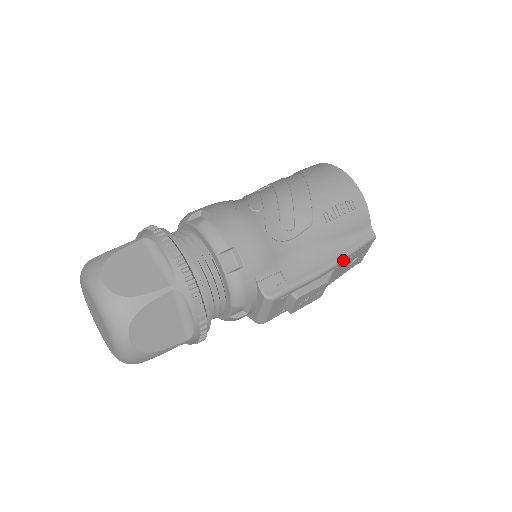
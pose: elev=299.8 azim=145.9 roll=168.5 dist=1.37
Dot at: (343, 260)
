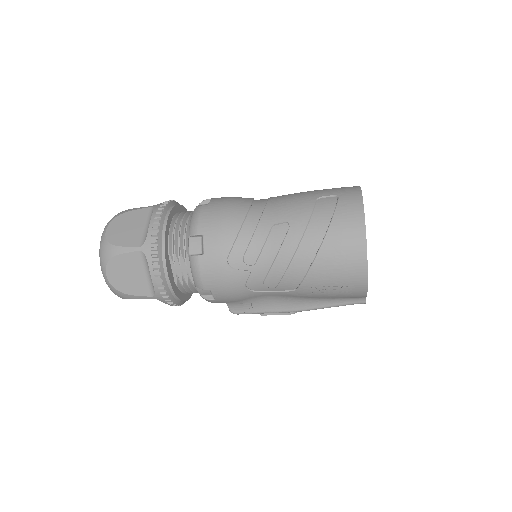
Dot at: occluded
